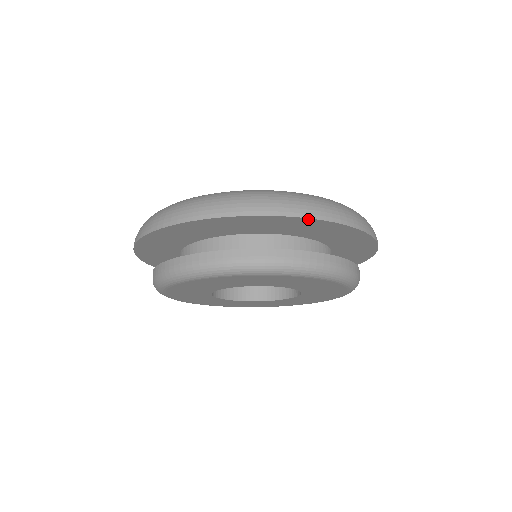
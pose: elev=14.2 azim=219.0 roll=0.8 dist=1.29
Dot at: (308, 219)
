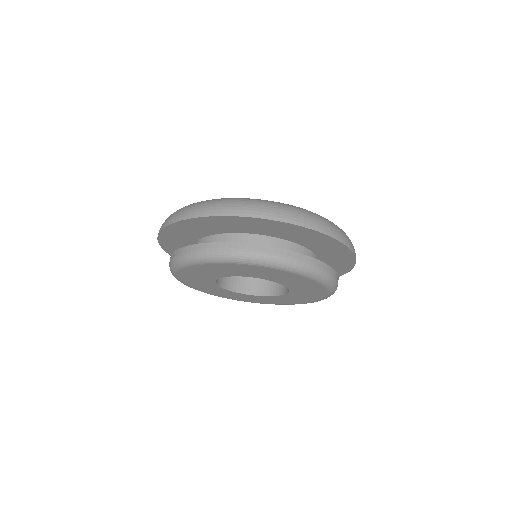
Dot at: (322, 234)
